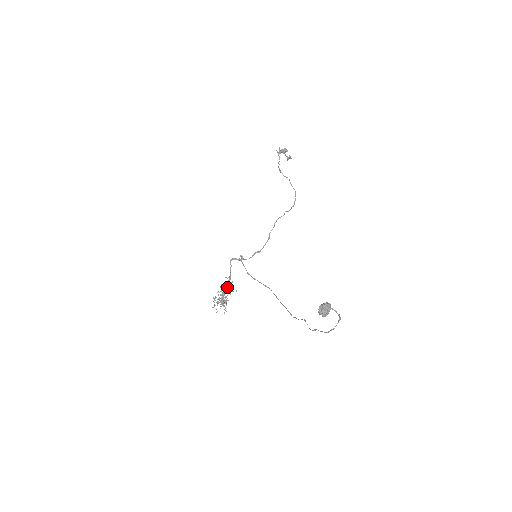
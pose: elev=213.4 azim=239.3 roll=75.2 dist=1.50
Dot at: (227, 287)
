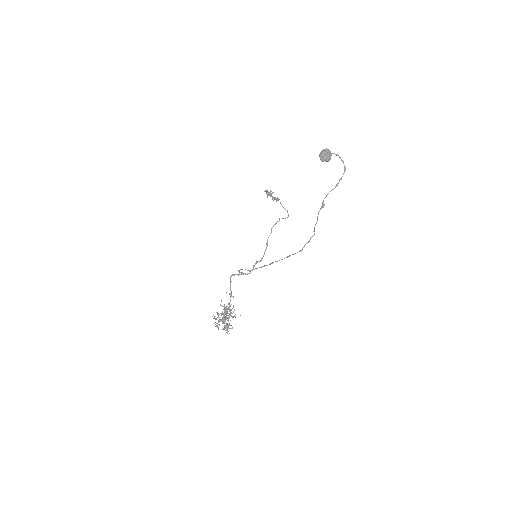
Dot at: occluded
